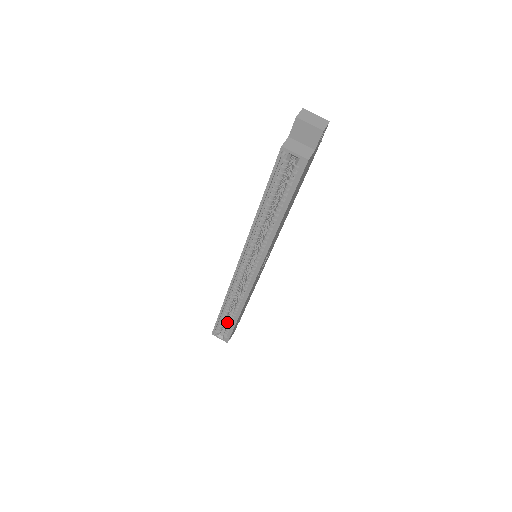
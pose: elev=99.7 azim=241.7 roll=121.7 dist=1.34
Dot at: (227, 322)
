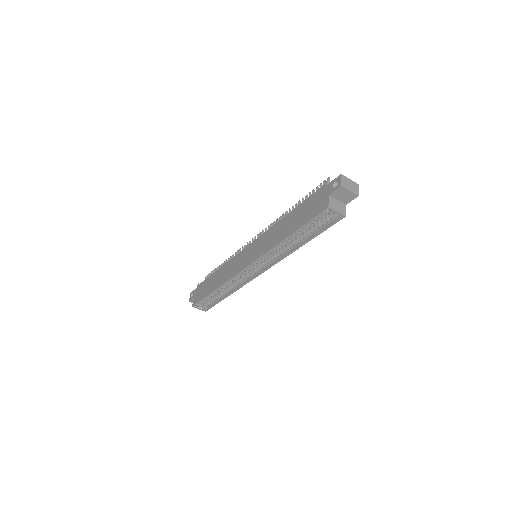
Dot at: occluded
